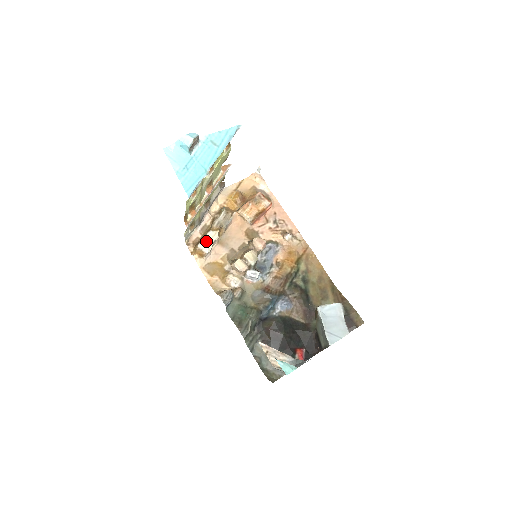
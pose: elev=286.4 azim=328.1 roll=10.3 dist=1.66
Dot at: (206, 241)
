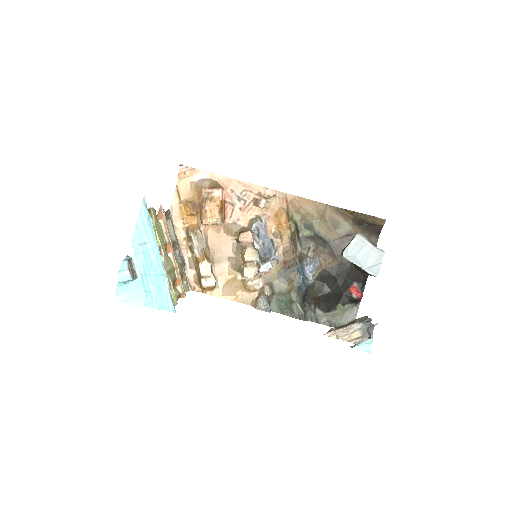
Dot at: (205, 277)
